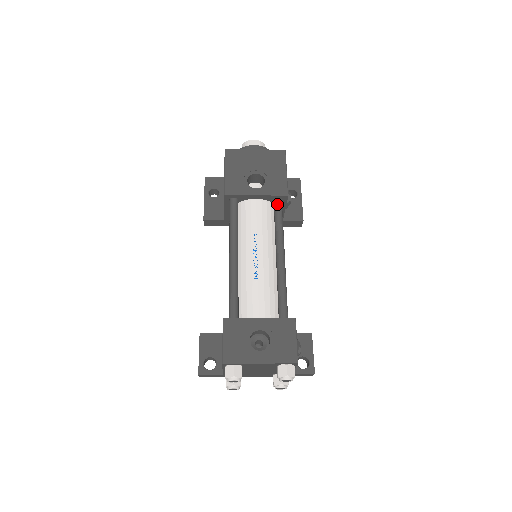
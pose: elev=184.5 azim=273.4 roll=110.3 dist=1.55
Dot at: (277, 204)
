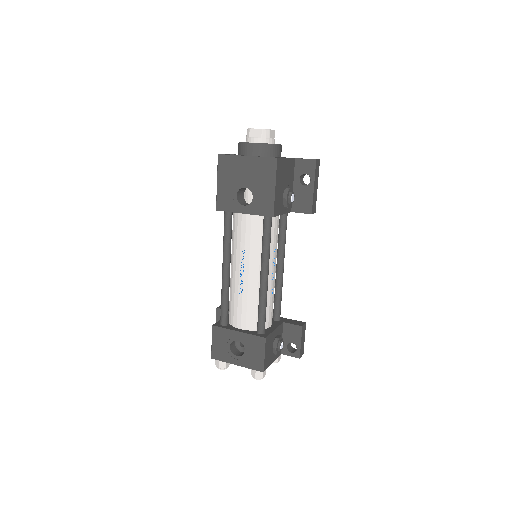
Dot at: (265, 222)
